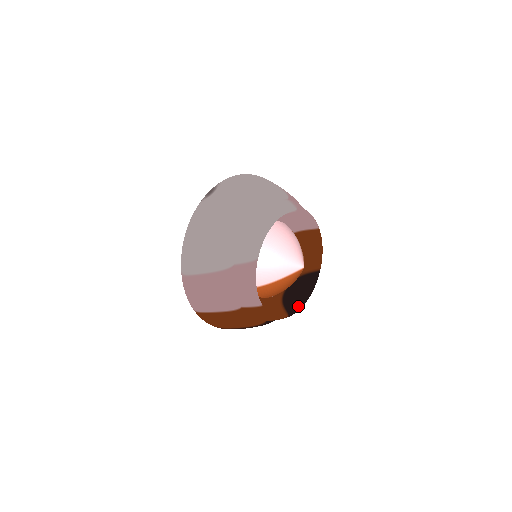
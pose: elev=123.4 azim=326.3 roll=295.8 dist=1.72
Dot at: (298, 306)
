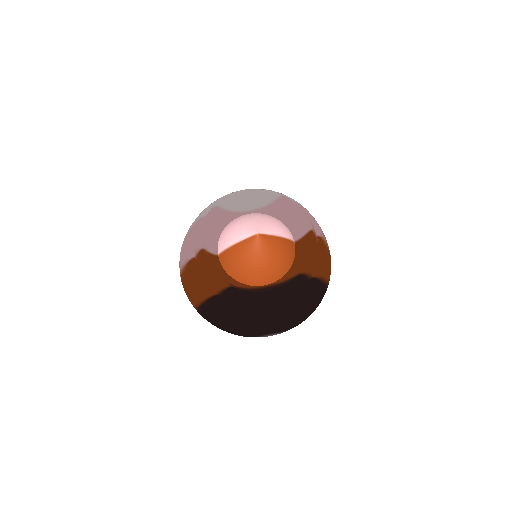
Dot at: (253, 291)
